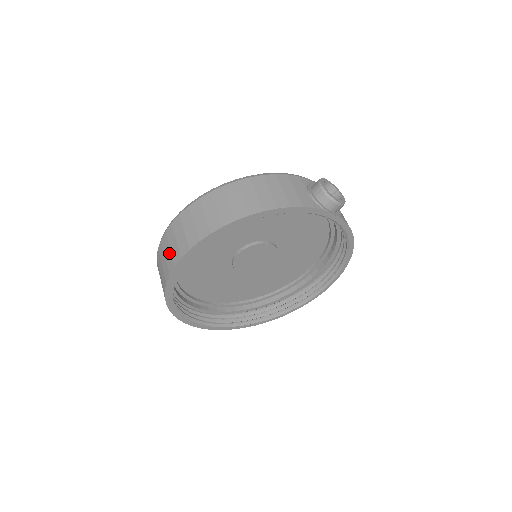
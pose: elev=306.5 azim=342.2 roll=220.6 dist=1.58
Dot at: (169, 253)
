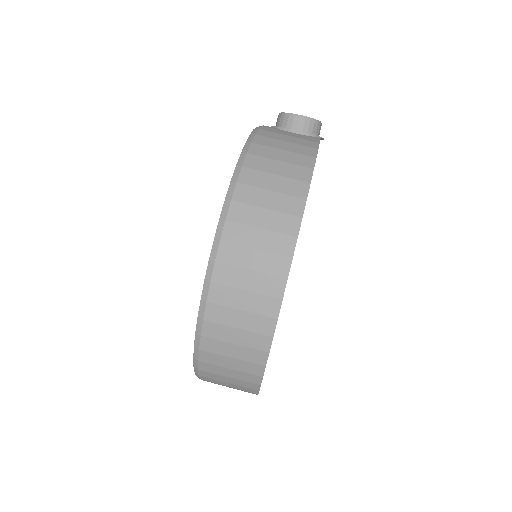
Dot at: (246, 316)
